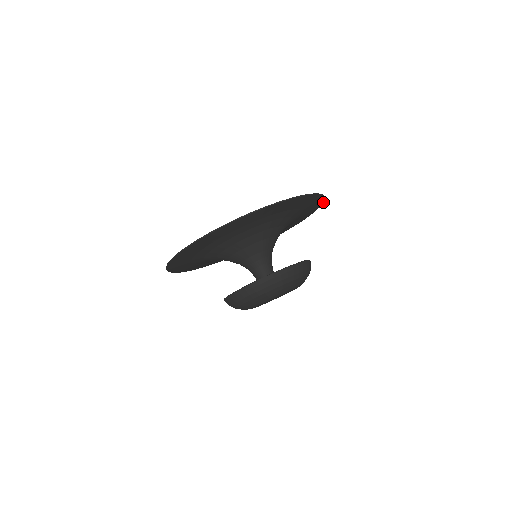
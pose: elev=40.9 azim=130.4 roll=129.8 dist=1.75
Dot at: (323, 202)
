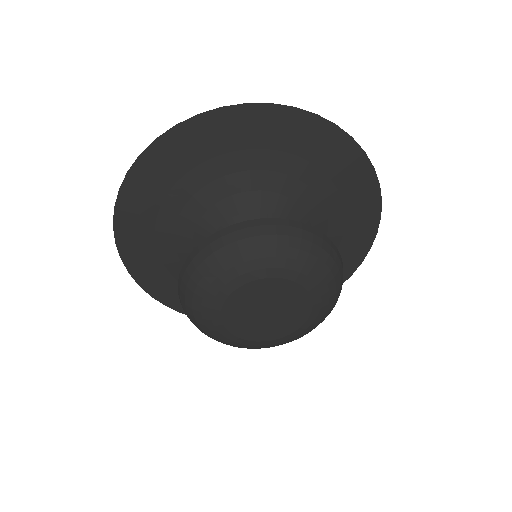
Dot at: (362, 260)
